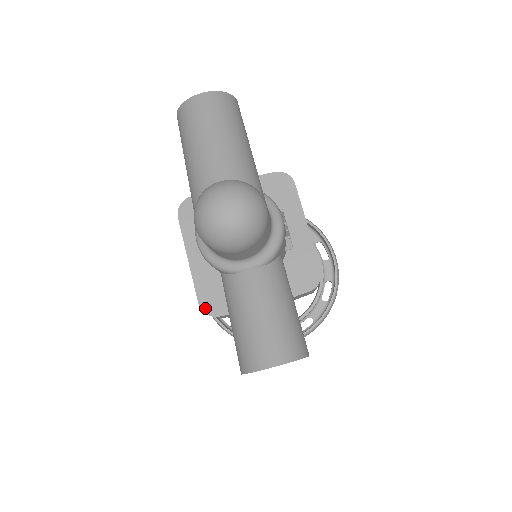
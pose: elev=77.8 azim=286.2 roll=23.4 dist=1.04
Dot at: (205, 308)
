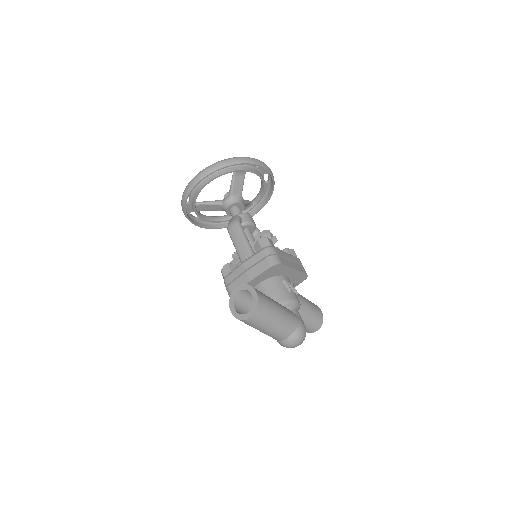
Dot at: occluded
